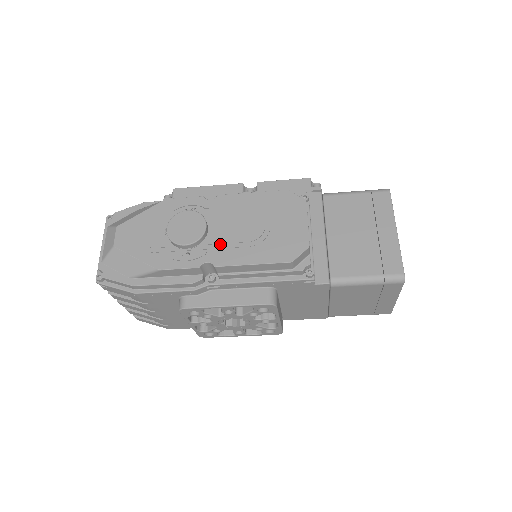
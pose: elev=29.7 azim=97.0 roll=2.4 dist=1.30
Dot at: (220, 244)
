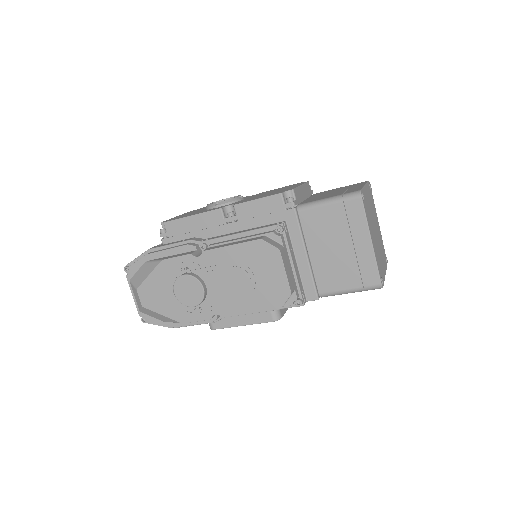
Dot at: (220, 299)
